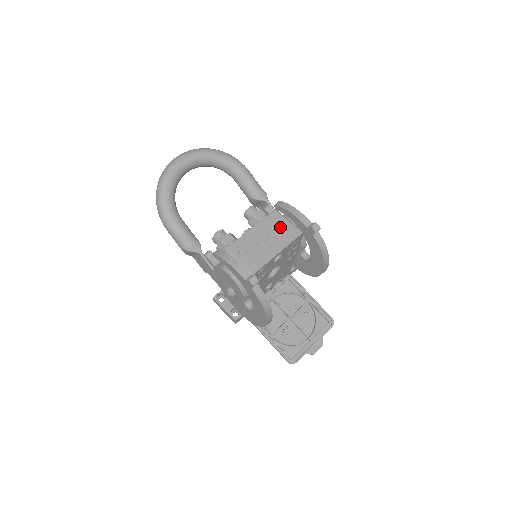
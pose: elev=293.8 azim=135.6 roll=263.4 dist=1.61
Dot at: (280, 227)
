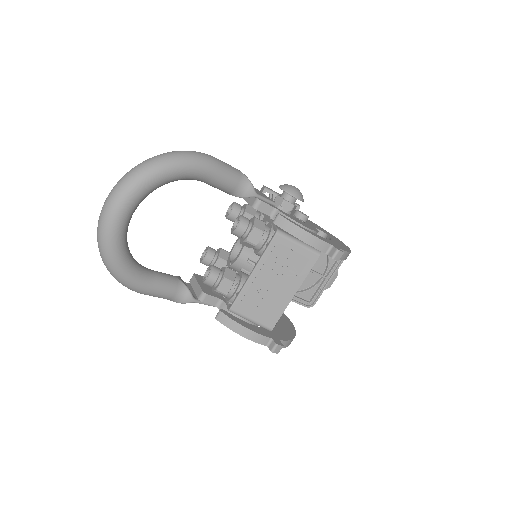
Dot at: (289, 258)
